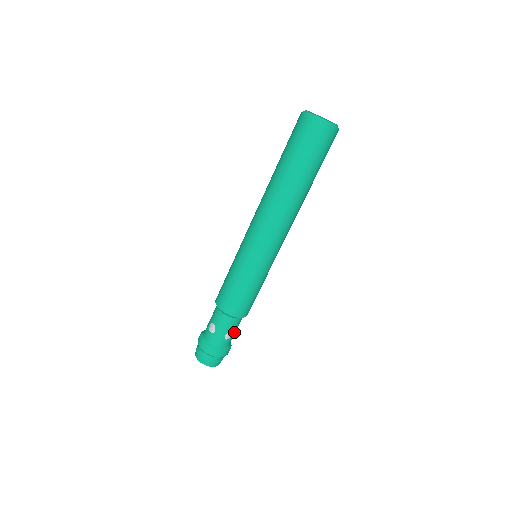
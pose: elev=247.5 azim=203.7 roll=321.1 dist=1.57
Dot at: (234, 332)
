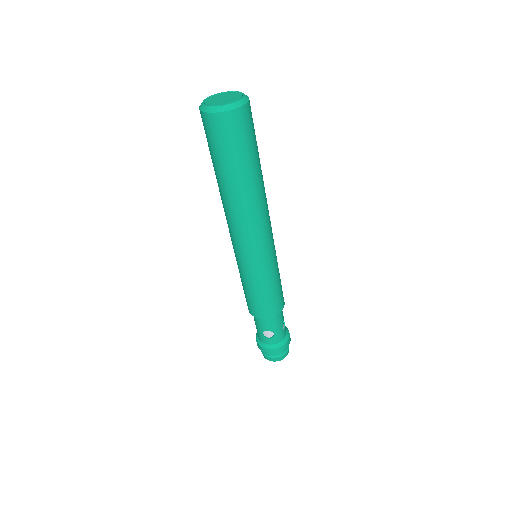
Dot at: occluded
